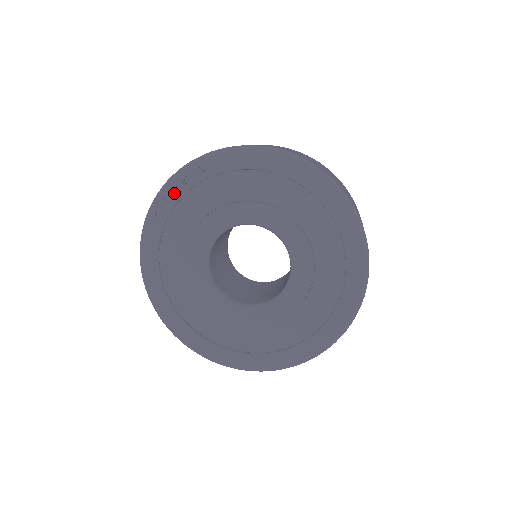
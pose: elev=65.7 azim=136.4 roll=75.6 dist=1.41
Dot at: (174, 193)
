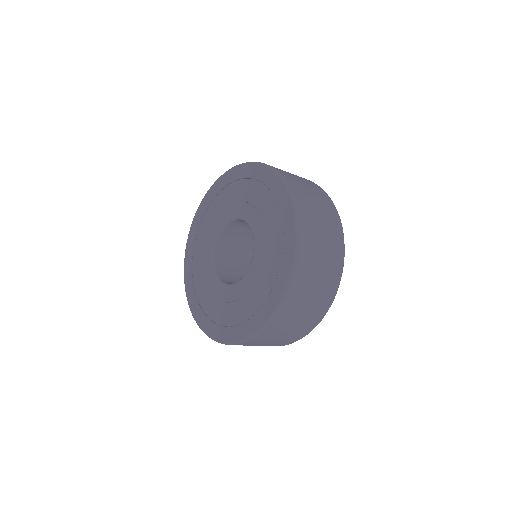
Dot at: (198, 221)
